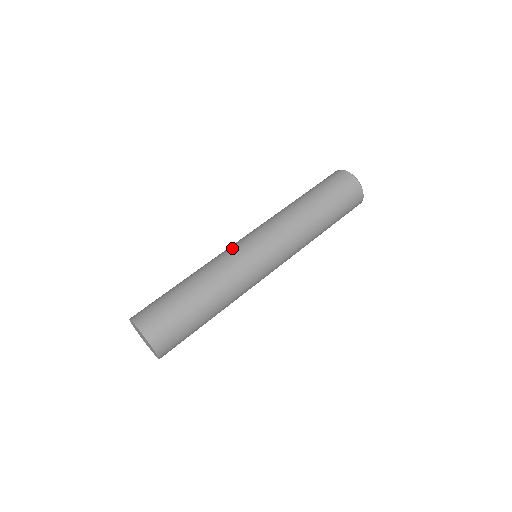
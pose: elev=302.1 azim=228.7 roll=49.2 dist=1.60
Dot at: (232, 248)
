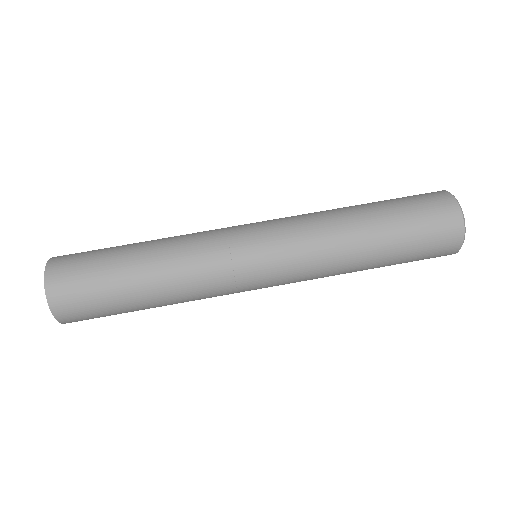
Dot at: (224, 241)
